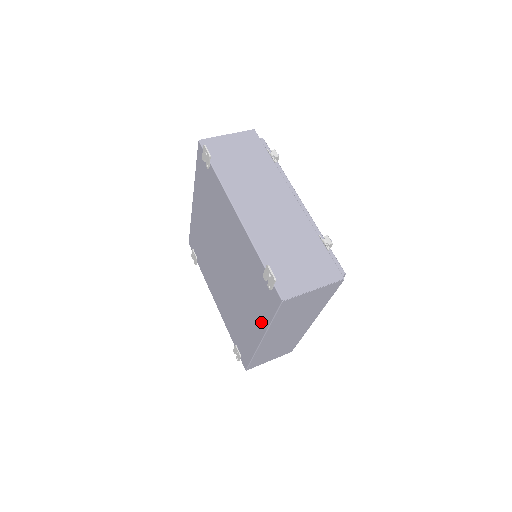
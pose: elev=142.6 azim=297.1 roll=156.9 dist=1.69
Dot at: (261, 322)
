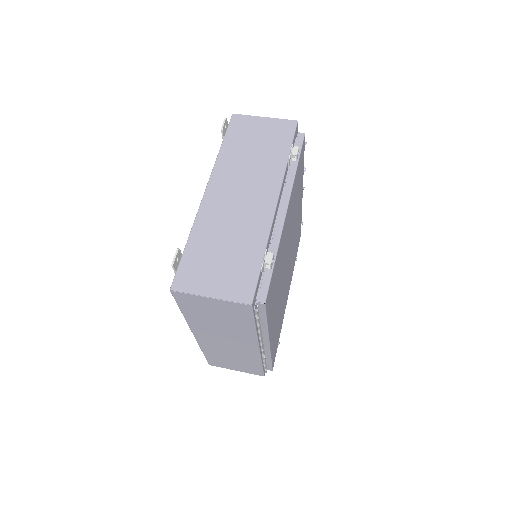
Dot at: occluded
